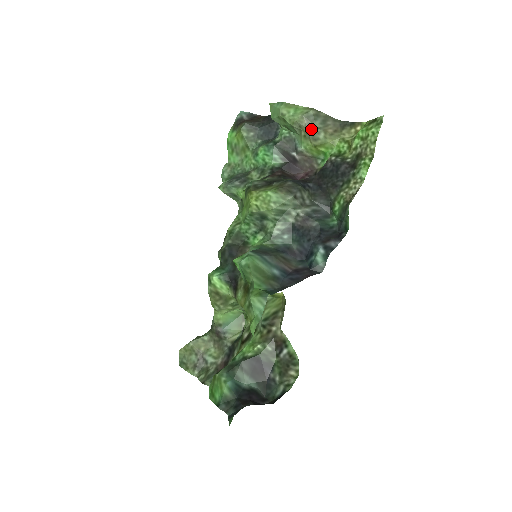
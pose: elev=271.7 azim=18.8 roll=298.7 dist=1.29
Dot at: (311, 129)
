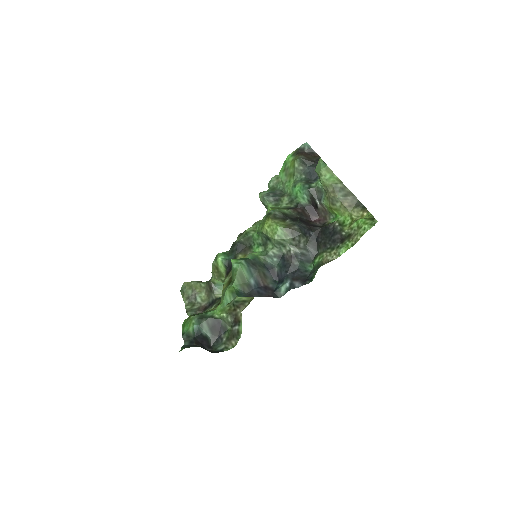
Dot at: (333, 196)
